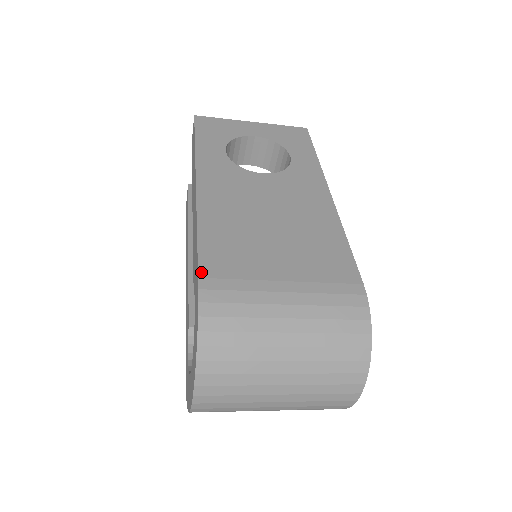
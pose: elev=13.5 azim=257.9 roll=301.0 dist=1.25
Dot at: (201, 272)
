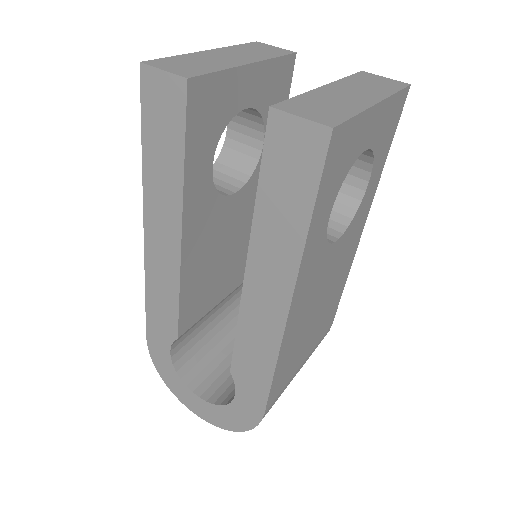
Dot at: (267, 407)
